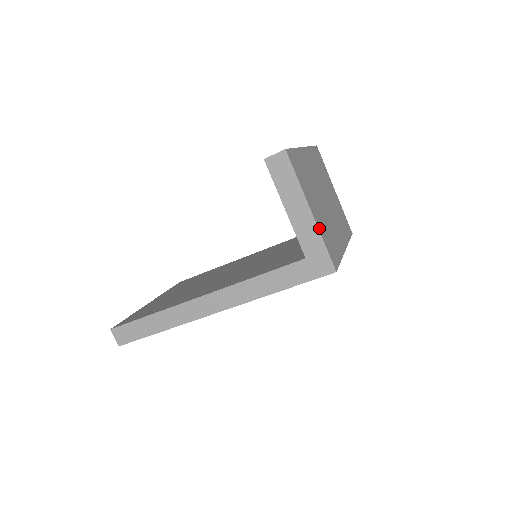
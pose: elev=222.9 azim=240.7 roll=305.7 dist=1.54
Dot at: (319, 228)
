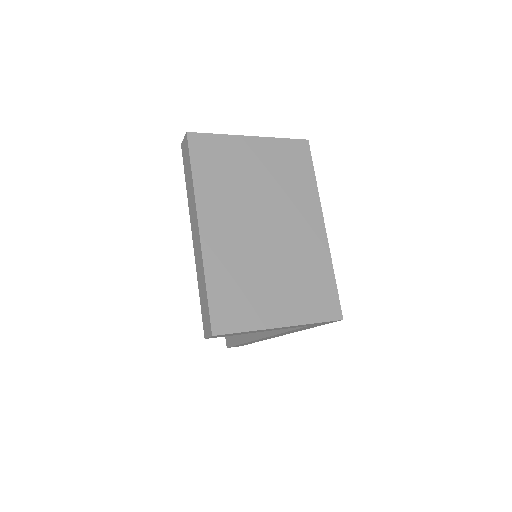
Dot at: (299, 320)
